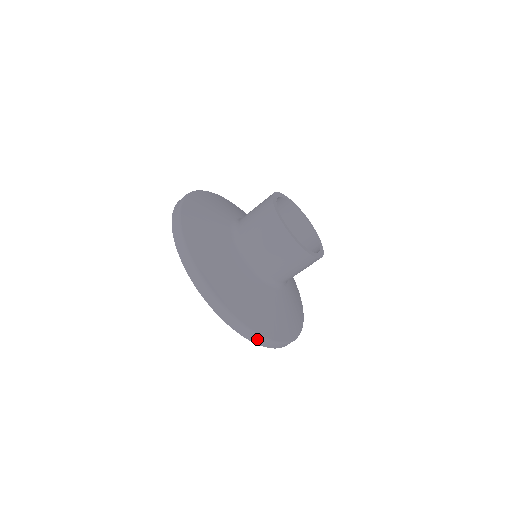
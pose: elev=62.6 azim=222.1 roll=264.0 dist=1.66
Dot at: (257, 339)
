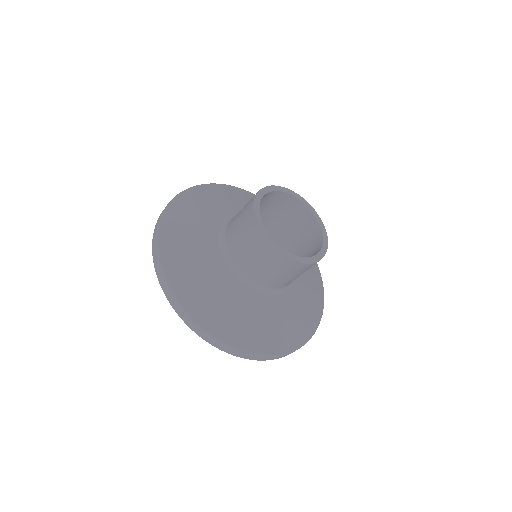
Dot at: occluded
